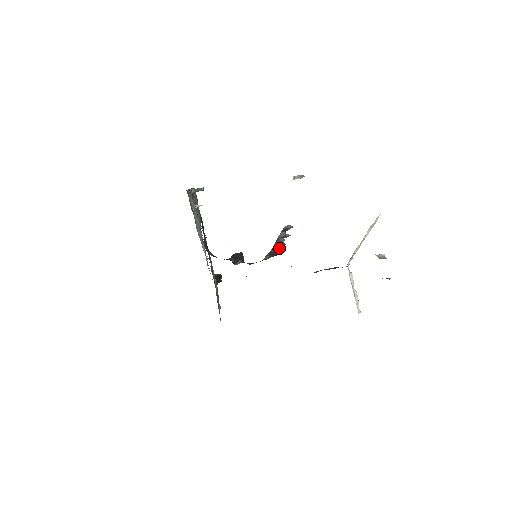
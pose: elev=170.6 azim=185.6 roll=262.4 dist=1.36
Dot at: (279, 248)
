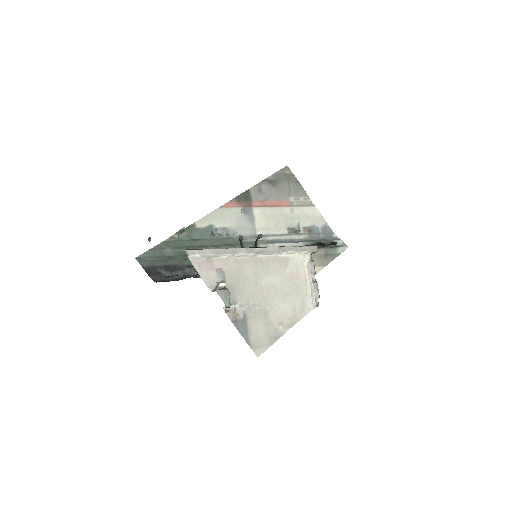
Dot at: occluded
